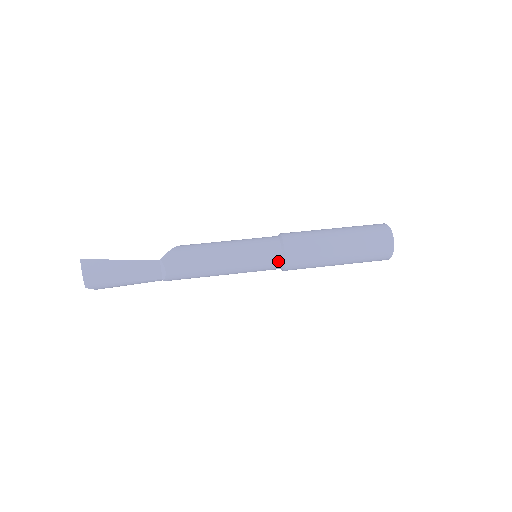
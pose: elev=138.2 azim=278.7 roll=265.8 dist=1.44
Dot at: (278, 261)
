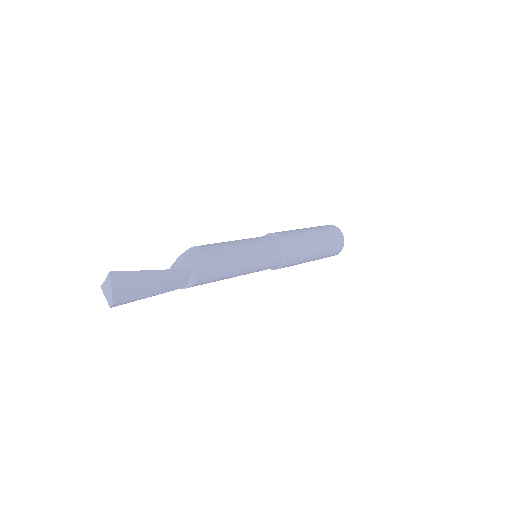
Dot at: (278, 263)
